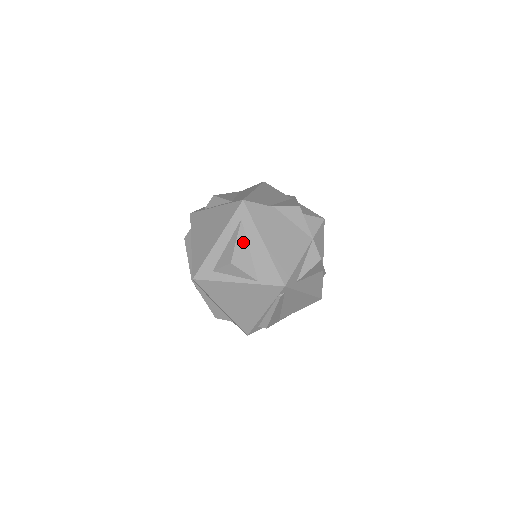
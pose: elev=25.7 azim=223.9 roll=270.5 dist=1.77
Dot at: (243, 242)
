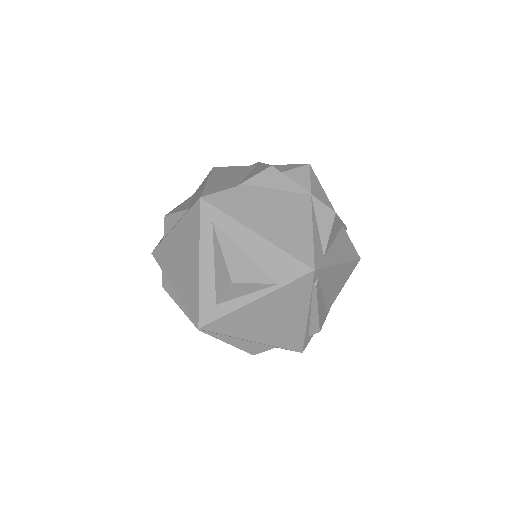
Dot at: (231, 248)
